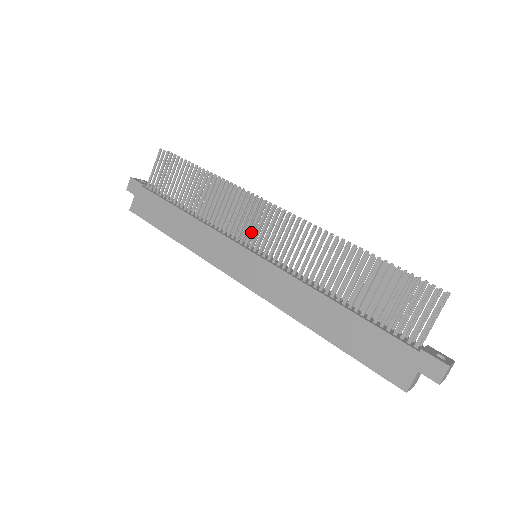
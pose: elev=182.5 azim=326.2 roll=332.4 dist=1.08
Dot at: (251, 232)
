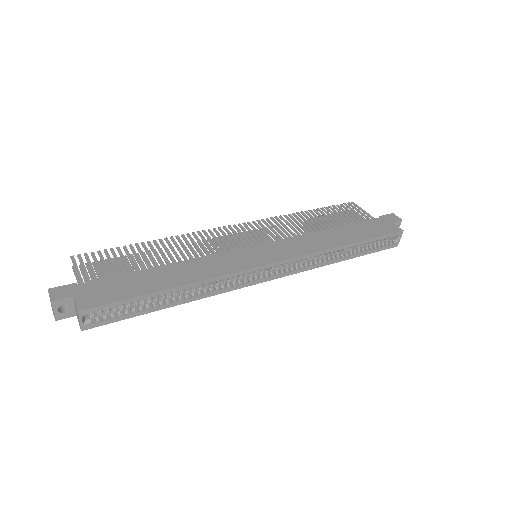
Dot at: (238, 242)
